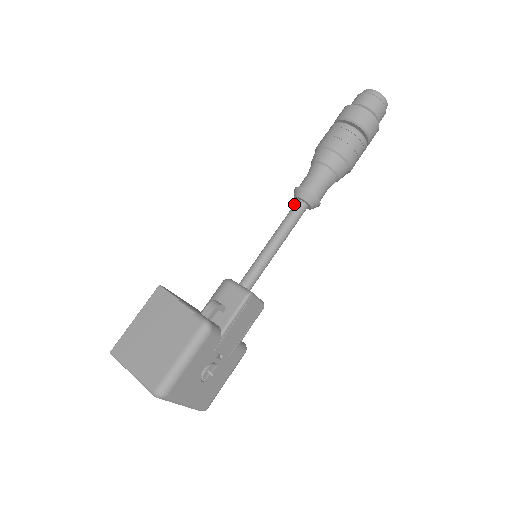
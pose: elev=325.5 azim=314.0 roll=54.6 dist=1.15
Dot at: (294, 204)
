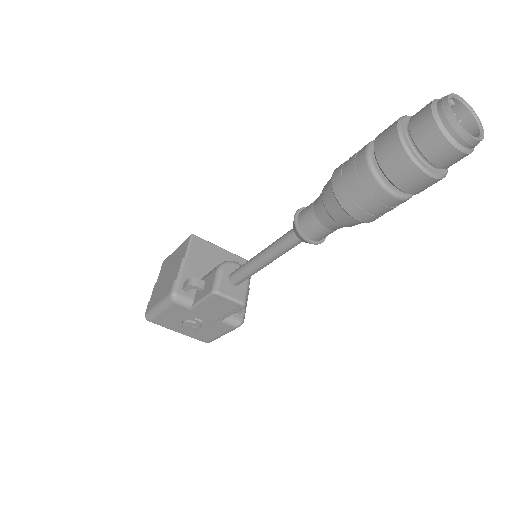
Dot at: occluded
